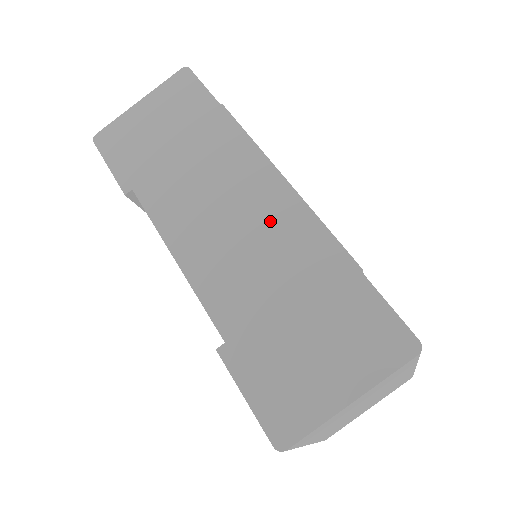
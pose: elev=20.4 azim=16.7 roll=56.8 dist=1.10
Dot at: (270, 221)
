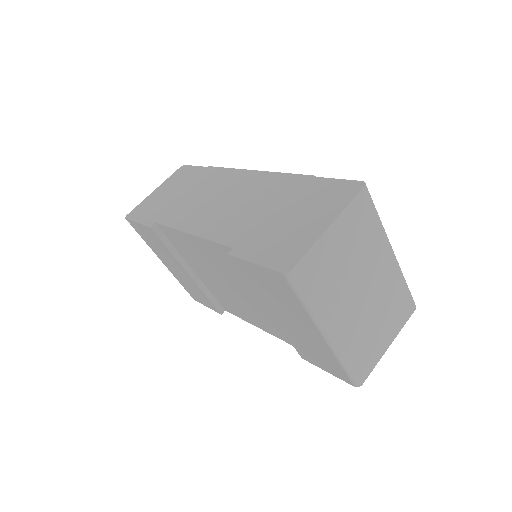
Dot at: (250, 189)
